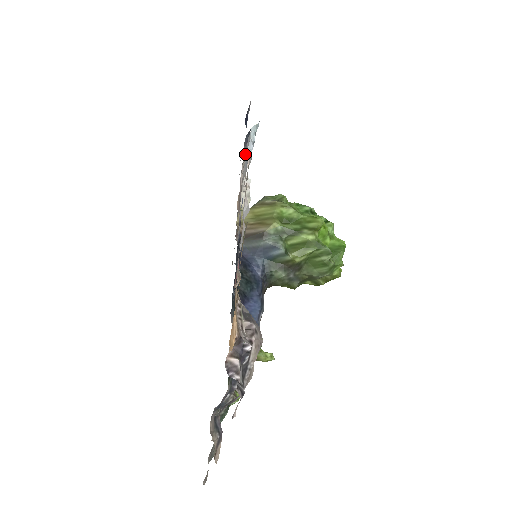
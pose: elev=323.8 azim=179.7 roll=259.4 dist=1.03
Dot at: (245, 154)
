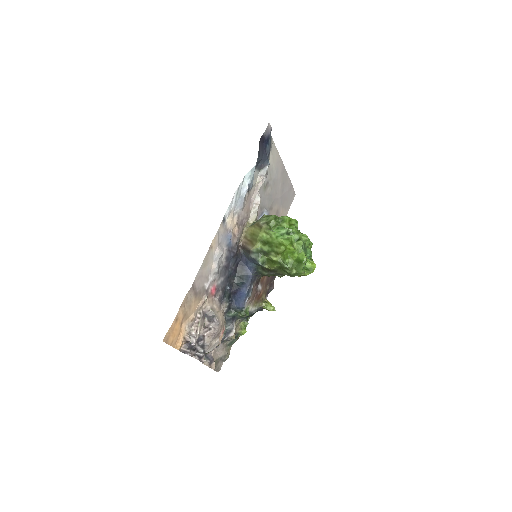
Dot at: (260, 175)
